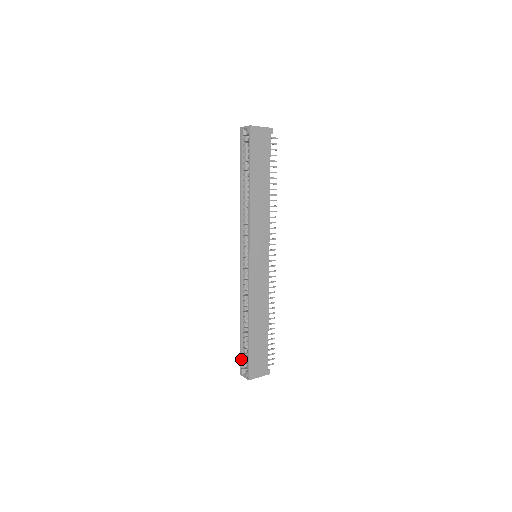
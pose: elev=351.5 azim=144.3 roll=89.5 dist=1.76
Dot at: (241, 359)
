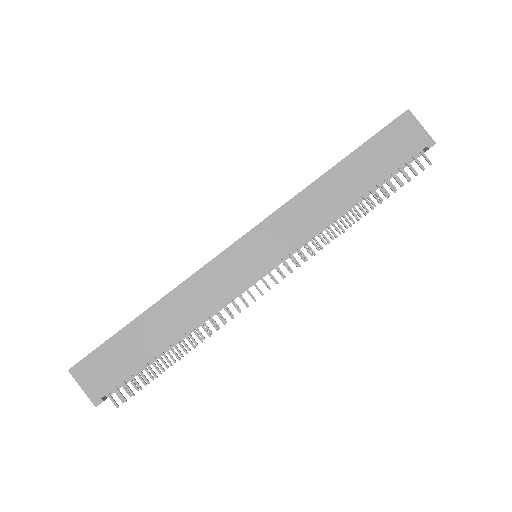
Dot at: occluded
